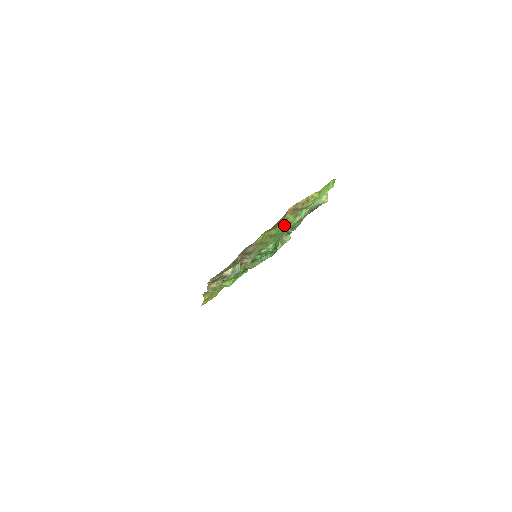
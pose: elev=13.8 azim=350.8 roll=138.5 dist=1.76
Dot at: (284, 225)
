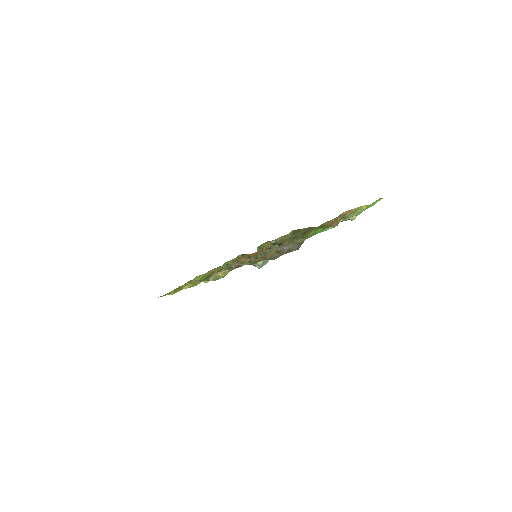
Dot at: (322, 229)
